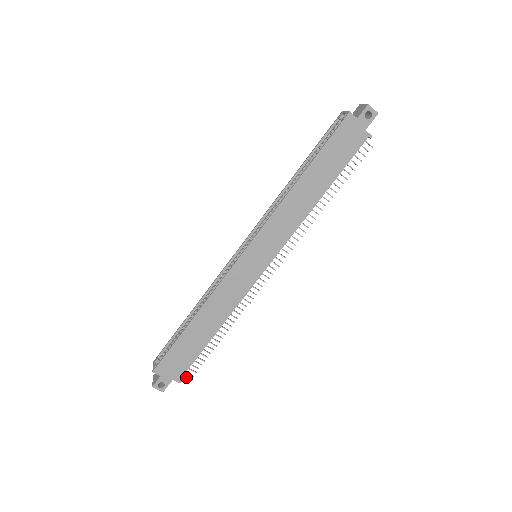
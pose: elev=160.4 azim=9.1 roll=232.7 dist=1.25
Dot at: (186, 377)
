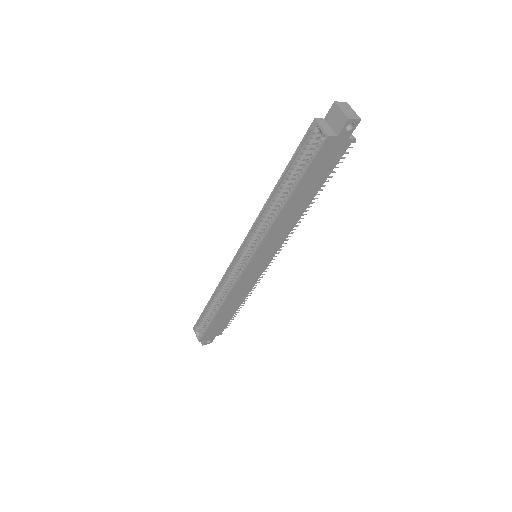
Dot at: occluded
